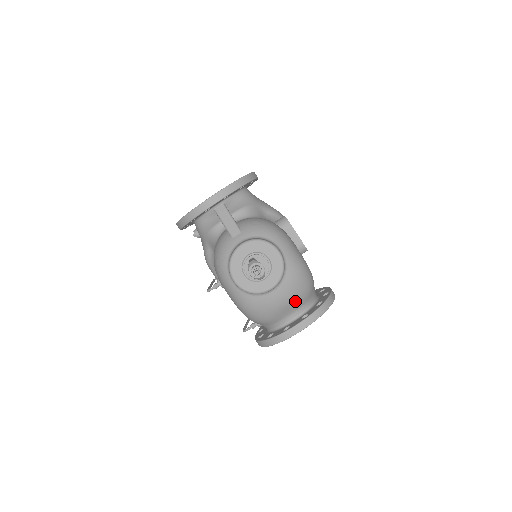
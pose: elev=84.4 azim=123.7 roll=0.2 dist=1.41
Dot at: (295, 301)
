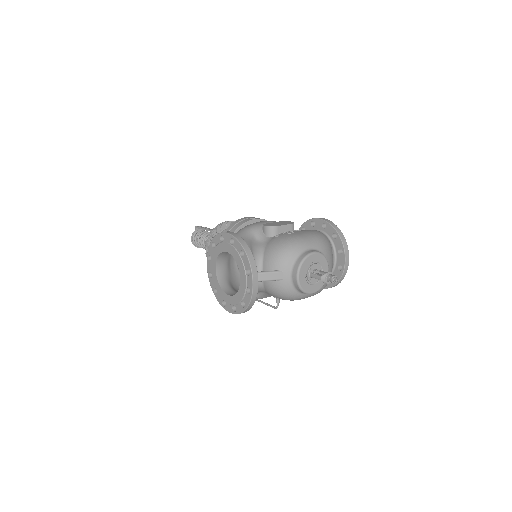
Dot at: (332, 254)
